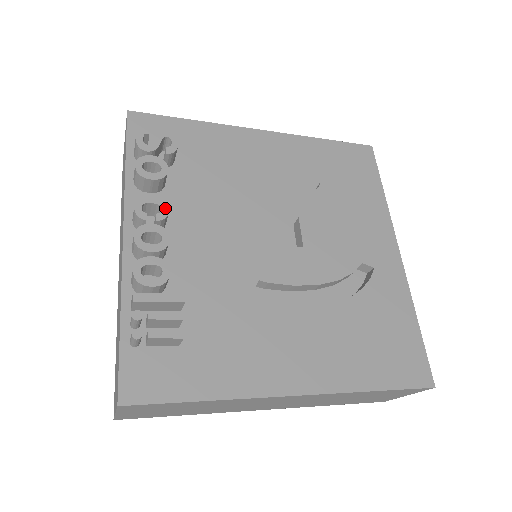
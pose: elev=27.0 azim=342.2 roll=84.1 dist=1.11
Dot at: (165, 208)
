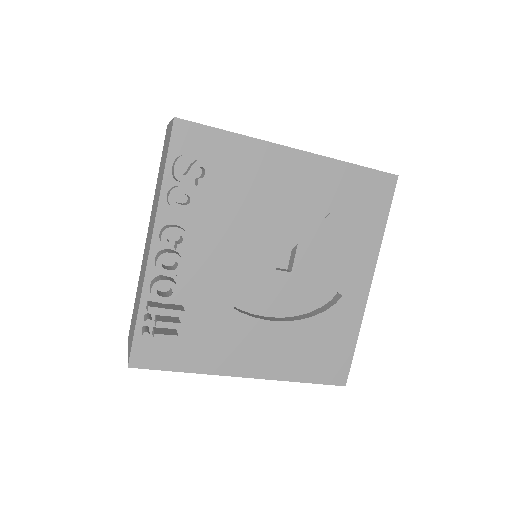
Dot at: (185, 239)
